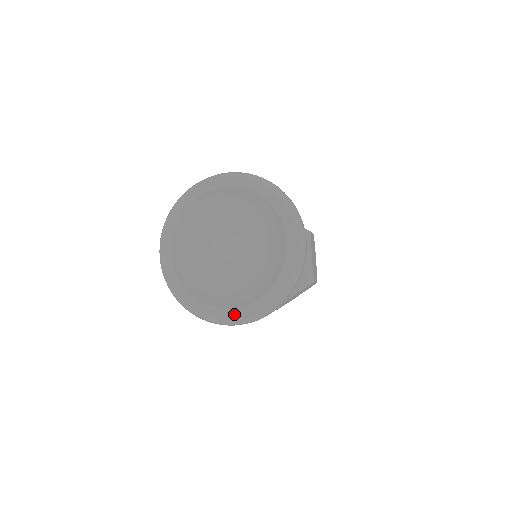
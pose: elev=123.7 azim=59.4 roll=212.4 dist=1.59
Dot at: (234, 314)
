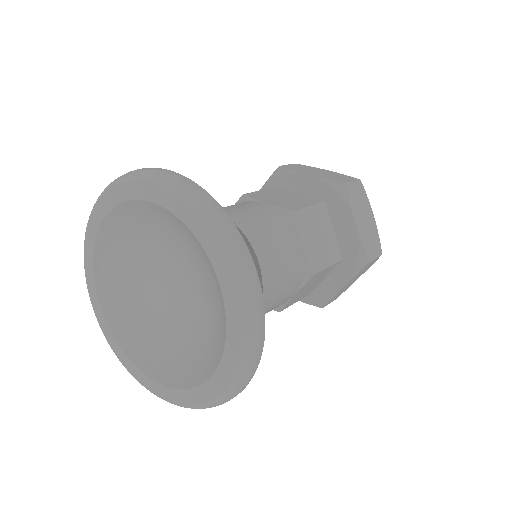
Dot at: (122, 357)
